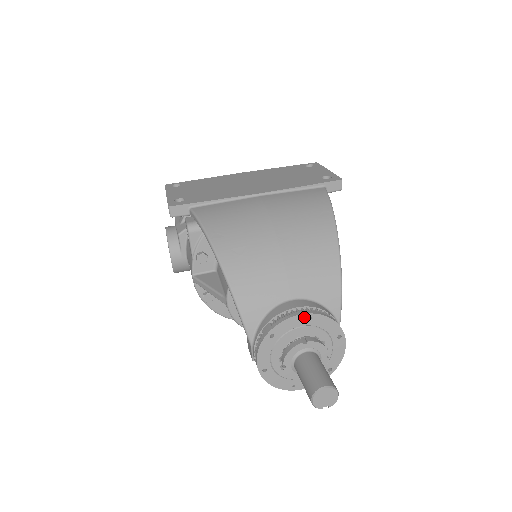
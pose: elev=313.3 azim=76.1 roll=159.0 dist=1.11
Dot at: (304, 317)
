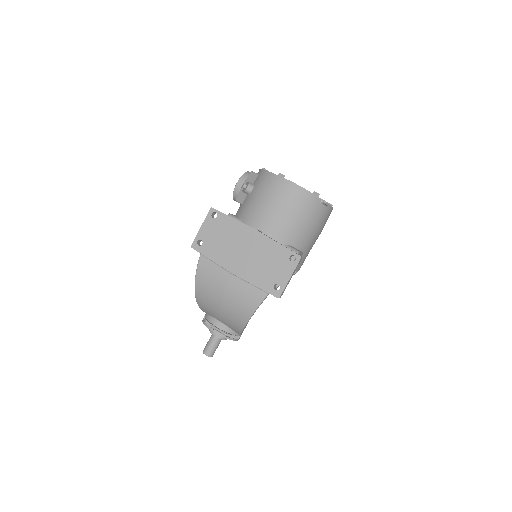
Dot at: (215, 332)
